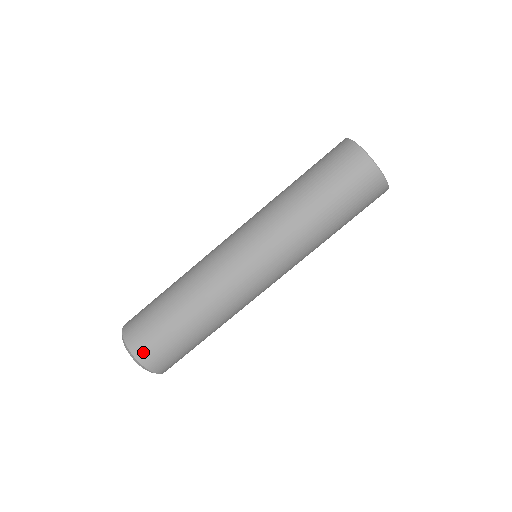
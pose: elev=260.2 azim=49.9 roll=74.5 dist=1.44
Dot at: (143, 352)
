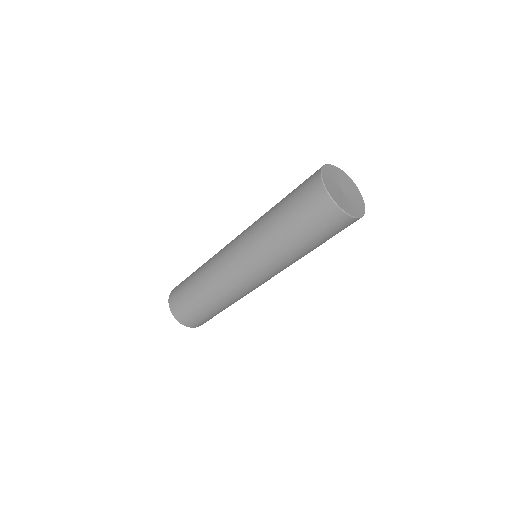
Dot at: (182, 319)
